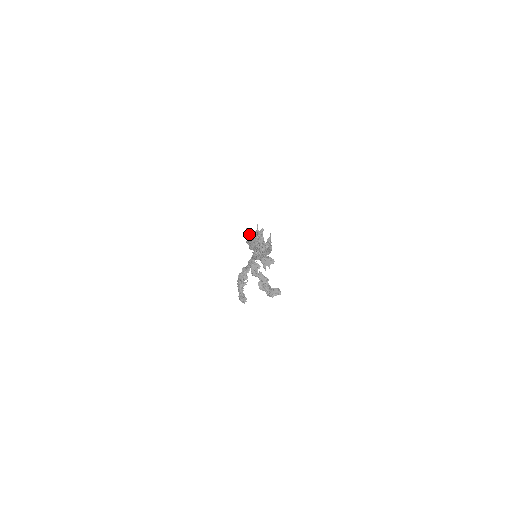
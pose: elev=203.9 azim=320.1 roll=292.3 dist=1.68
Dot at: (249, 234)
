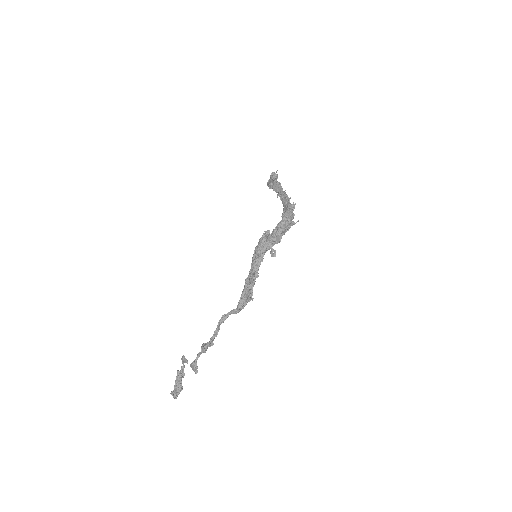
Dot at: (264, 242)
